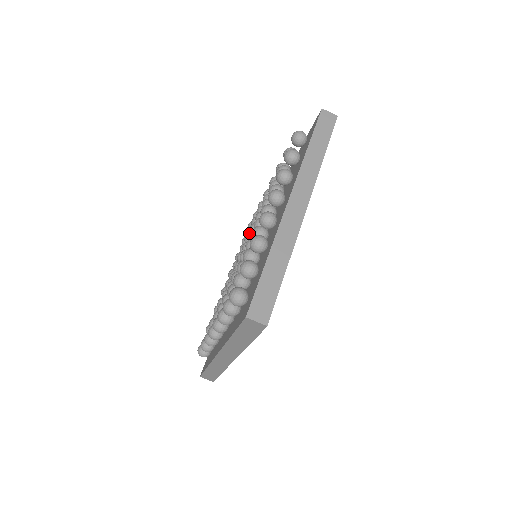
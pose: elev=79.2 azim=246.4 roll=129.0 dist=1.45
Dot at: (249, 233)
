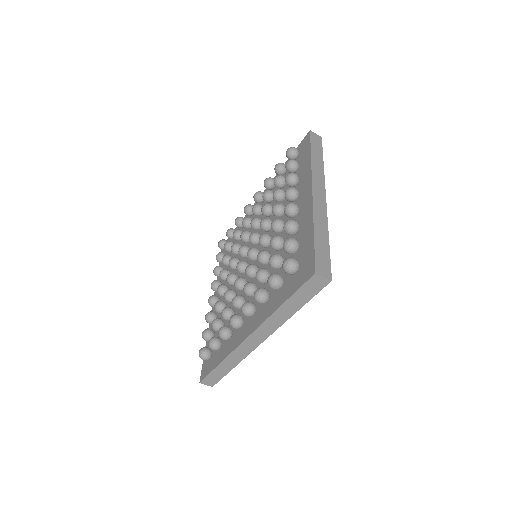
Dot at: (251, 234)
